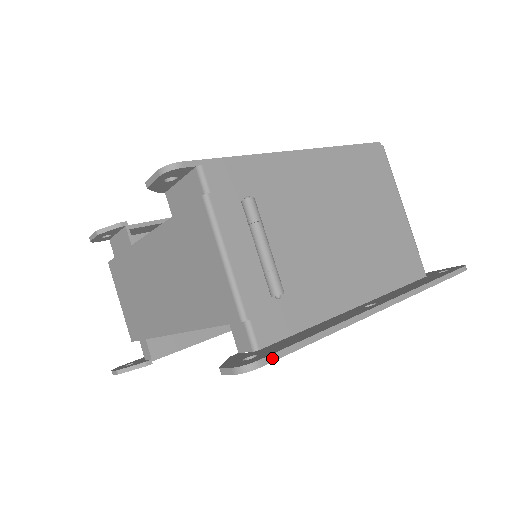
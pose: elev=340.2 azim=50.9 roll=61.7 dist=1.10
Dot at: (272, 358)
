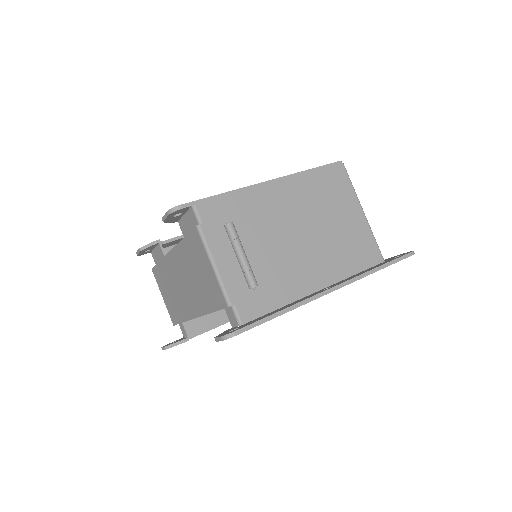
Dot at: (245, 329)
